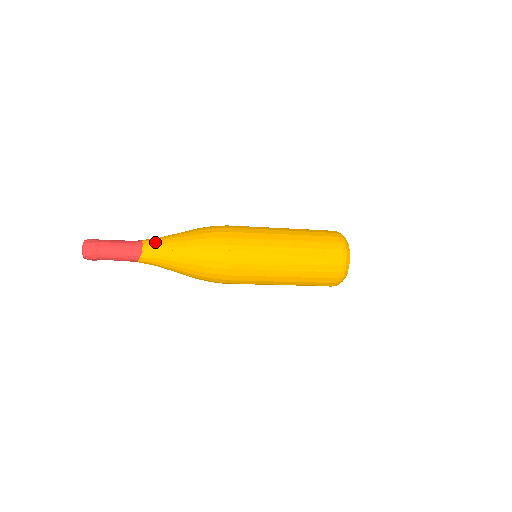
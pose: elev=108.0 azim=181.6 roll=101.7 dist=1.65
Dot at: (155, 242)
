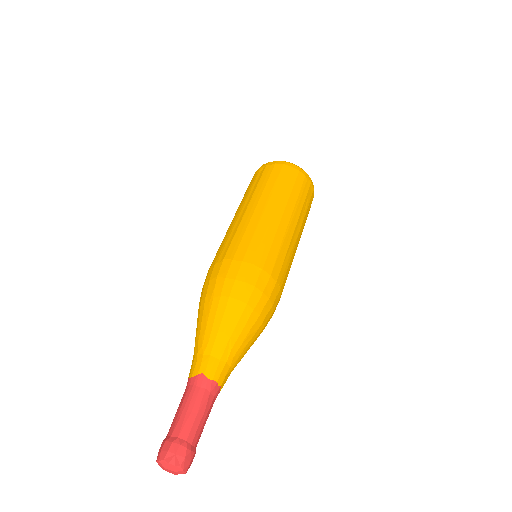
Dot at: (220, 363)
